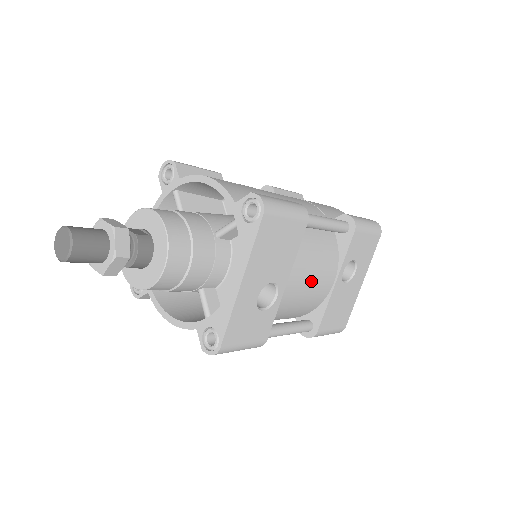
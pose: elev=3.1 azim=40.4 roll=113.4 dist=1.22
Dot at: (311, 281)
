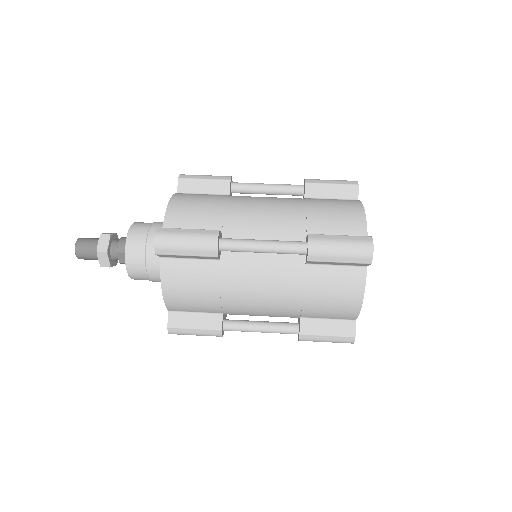
Dot at: occluded
